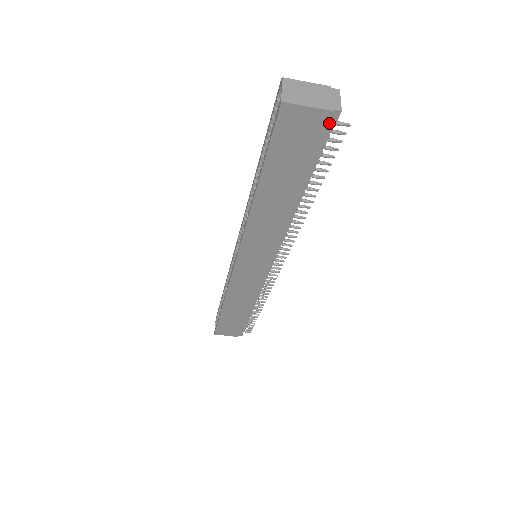
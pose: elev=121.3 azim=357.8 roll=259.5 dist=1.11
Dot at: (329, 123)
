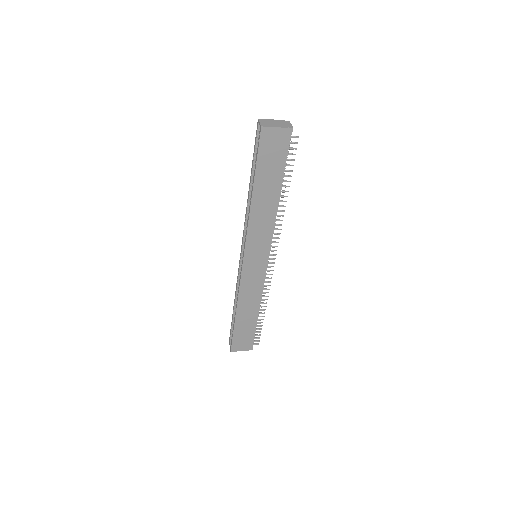
Dot at: (288, 136)
